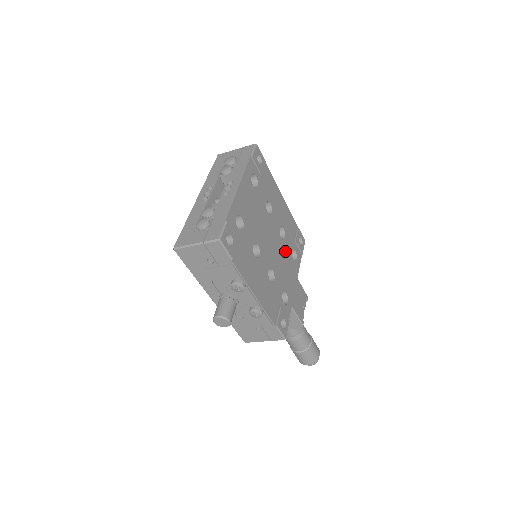
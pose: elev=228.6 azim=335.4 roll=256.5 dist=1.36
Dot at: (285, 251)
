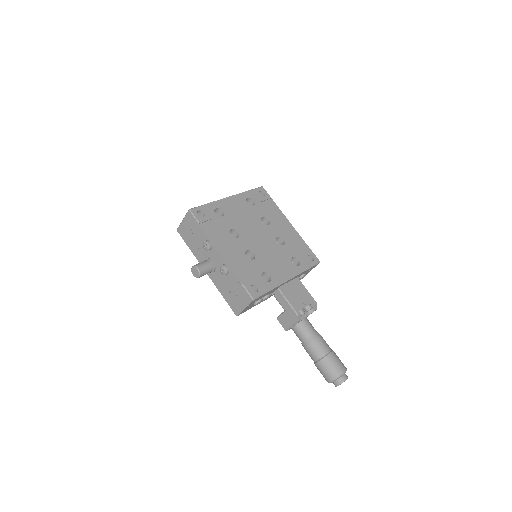
Dot at: (280, 253)
